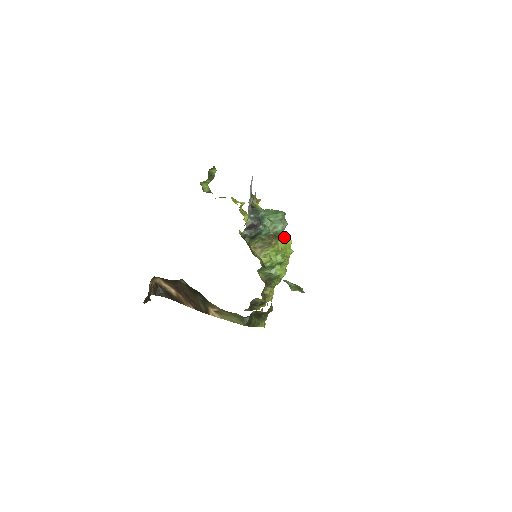
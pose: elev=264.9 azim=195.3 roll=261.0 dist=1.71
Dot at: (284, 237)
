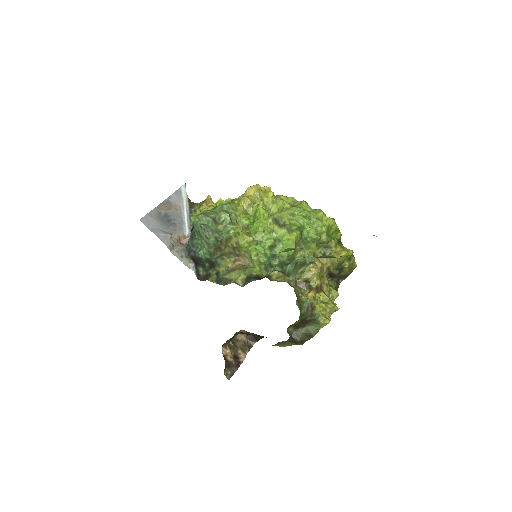
Dot at: (234, 229)
